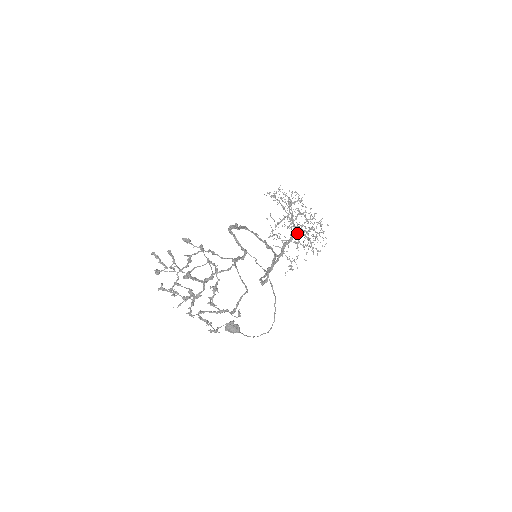
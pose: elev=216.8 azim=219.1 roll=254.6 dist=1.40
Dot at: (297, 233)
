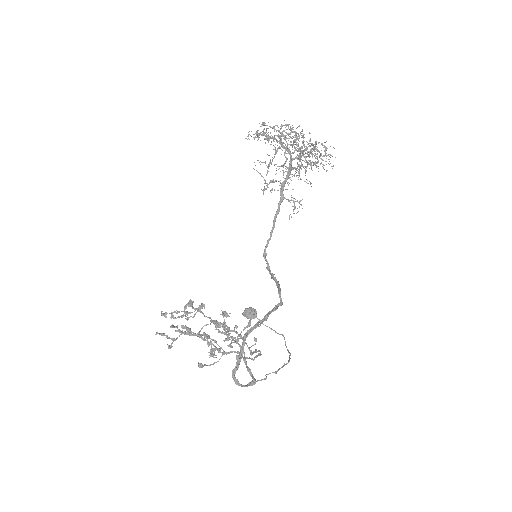
Dot at: (296, 170)
